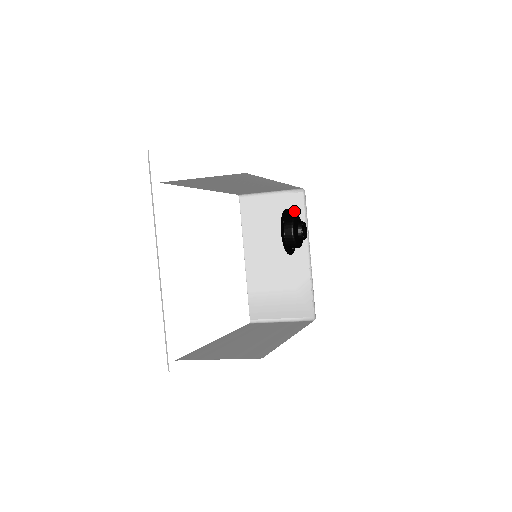
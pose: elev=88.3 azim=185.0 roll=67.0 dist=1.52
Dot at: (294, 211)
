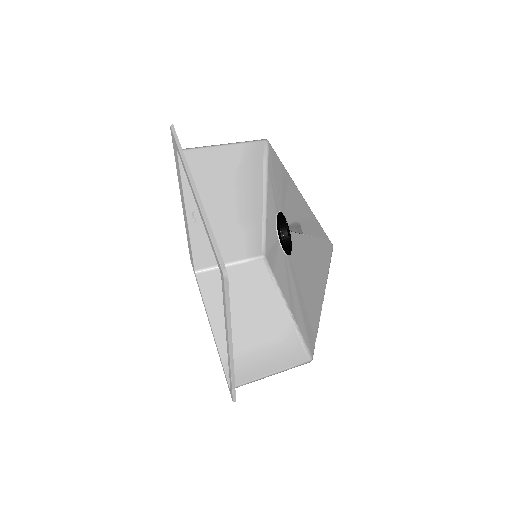
Dot at: (258, 274)
